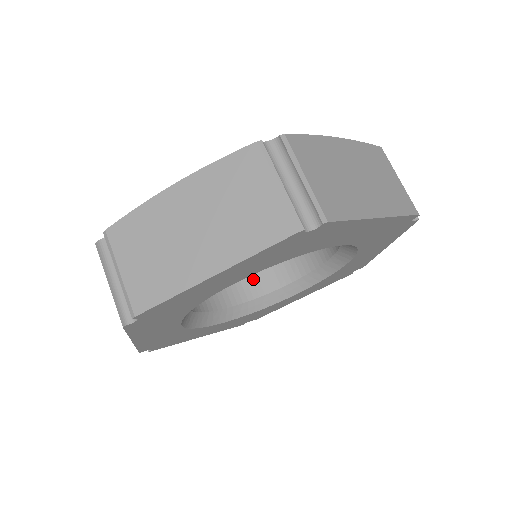
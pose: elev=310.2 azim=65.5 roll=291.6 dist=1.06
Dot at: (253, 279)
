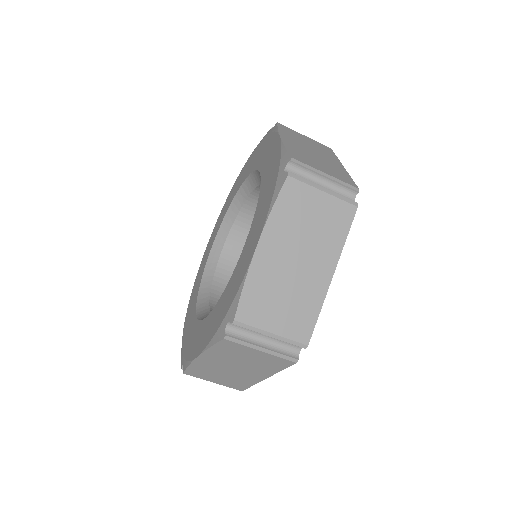
Dot at: occluded
